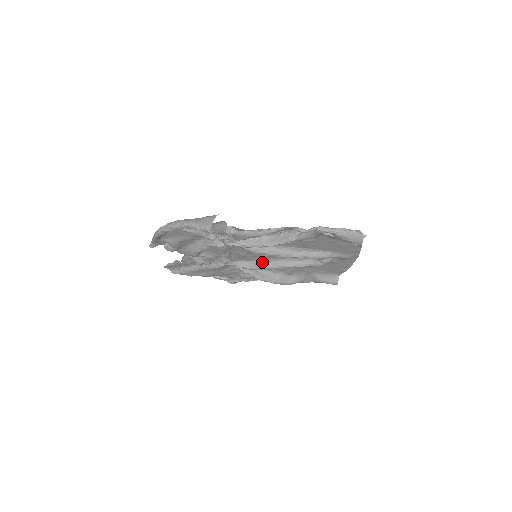
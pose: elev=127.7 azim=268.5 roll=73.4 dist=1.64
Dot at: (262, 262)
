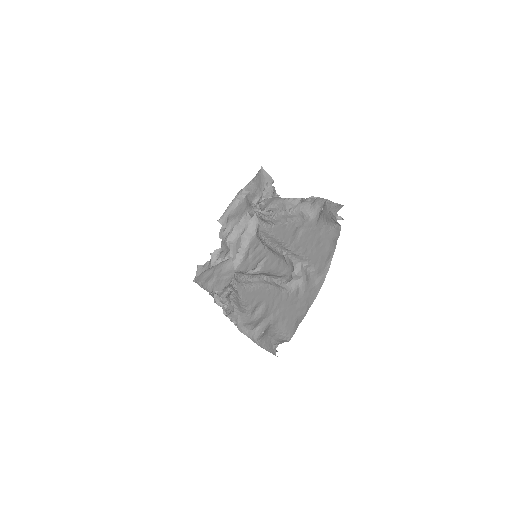
Dot at: (253, 270)
